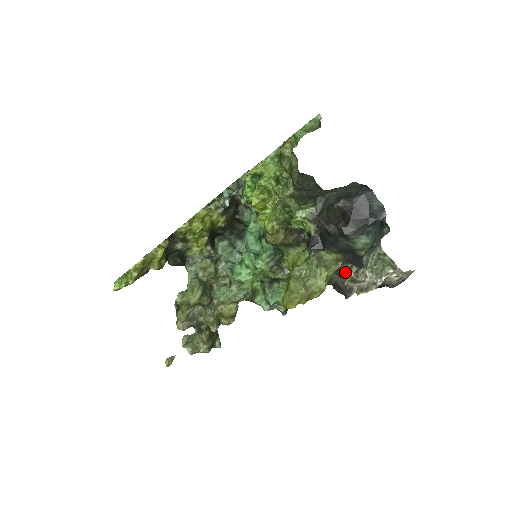
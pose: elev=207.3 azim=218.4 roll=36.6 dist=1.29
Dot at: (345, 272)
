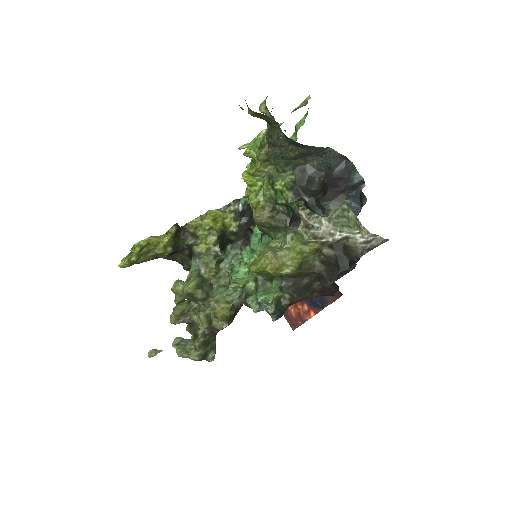
Dot at: (327, 257)
